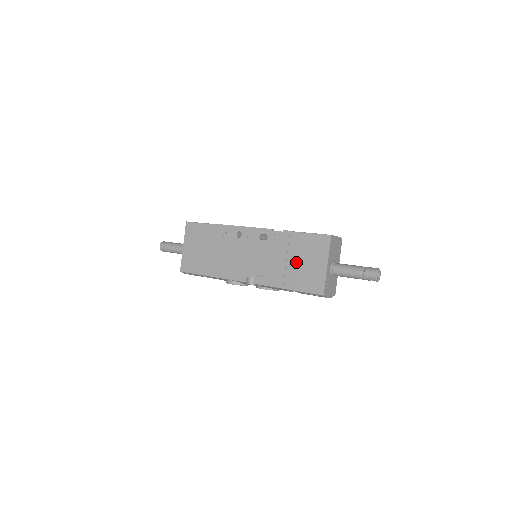
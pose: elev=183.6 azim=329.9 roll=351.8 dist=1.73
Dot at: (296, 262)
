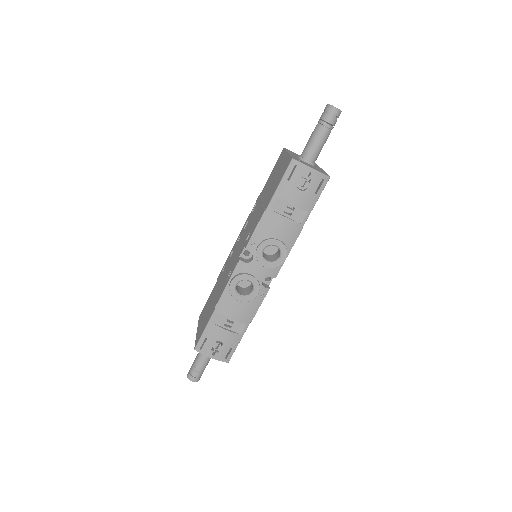
Dot at: (269, 190)
